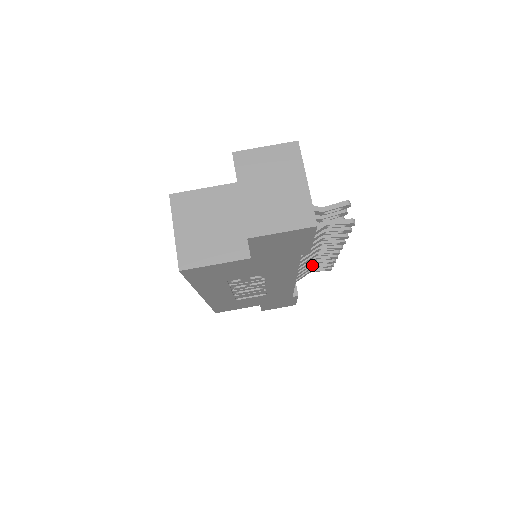
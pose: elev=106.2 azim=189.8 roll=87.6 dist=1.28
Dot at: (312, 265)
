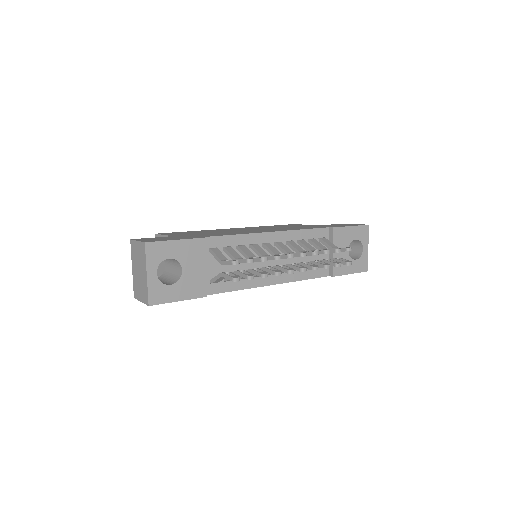
Dot at: (322, 261)
